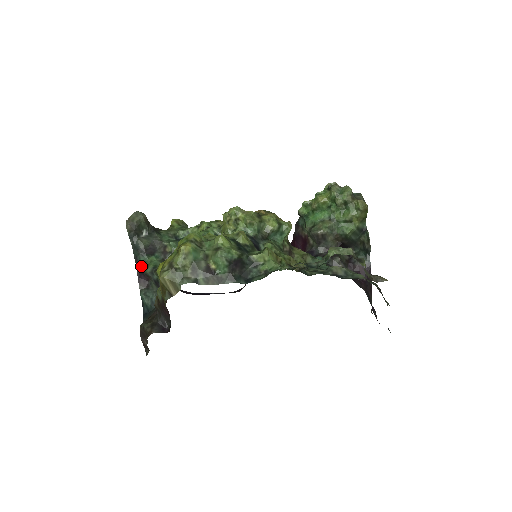
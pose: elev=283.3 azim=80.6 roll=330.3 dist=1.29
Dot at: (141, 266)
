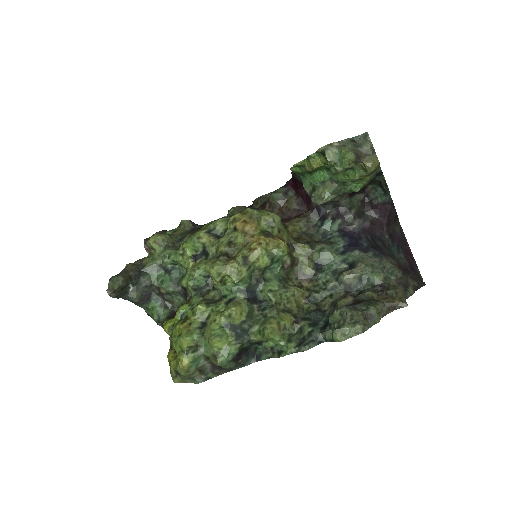
Dot at: occluded
